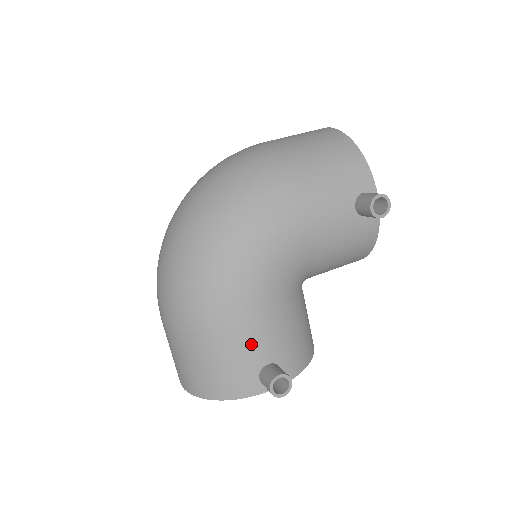
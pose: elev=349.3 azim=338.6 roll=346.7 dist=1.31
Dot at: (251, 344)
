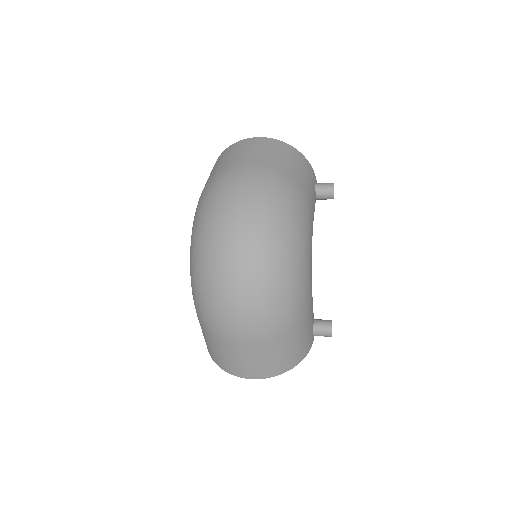
Dot at: (312, 316)
